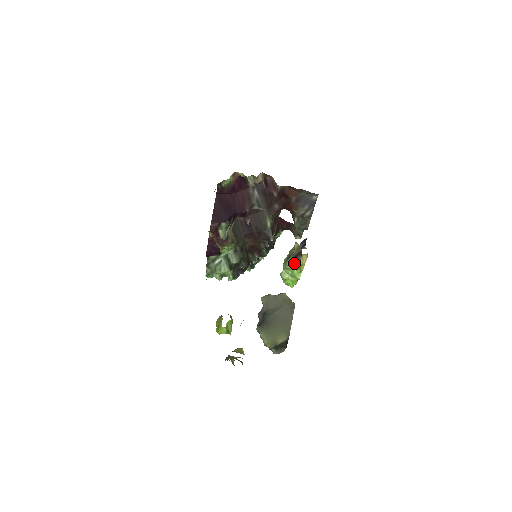
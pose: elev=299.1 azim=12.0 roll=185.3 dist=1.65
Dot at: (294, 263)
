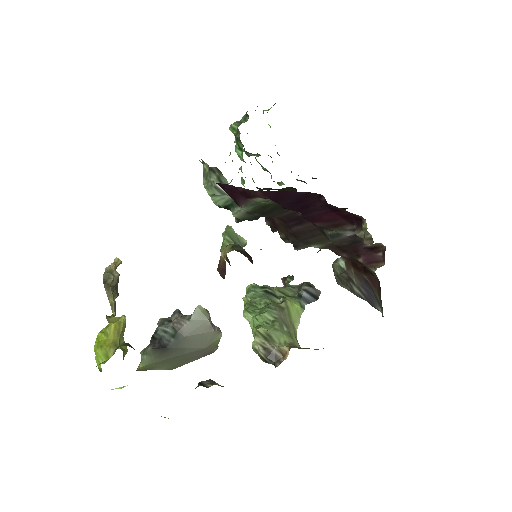
Dot at: (260, 353)
